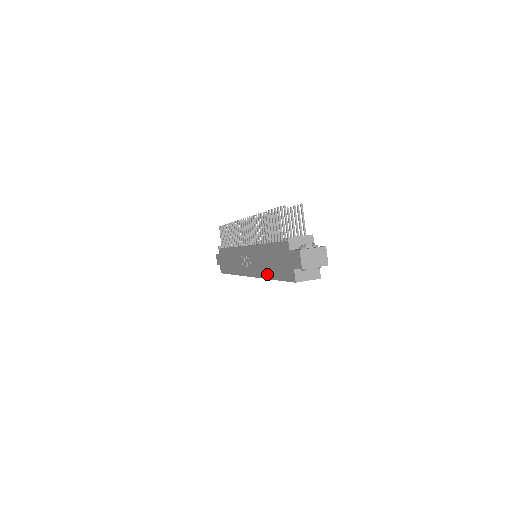
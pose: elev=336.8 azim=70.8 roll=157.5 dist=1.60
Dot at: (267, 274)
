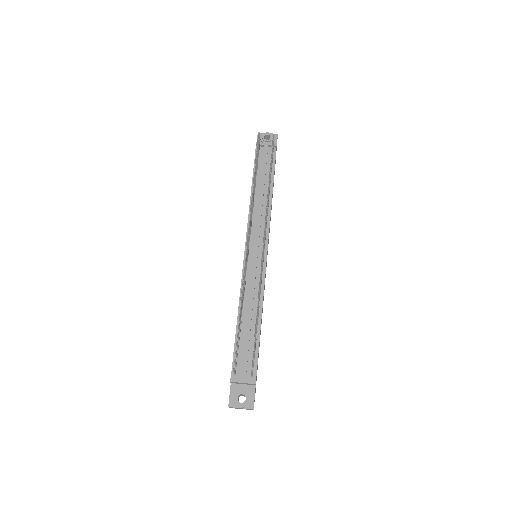
Dot at: occluded
